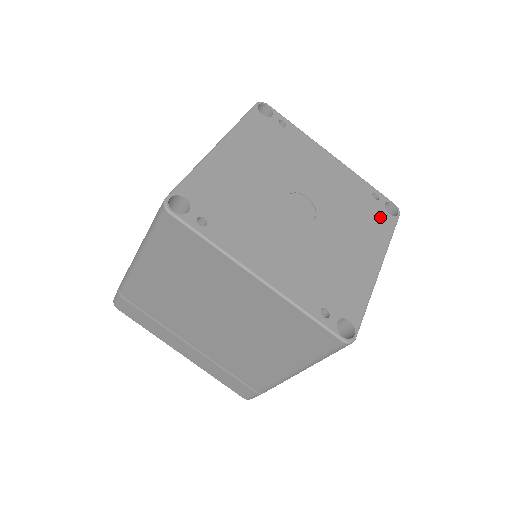
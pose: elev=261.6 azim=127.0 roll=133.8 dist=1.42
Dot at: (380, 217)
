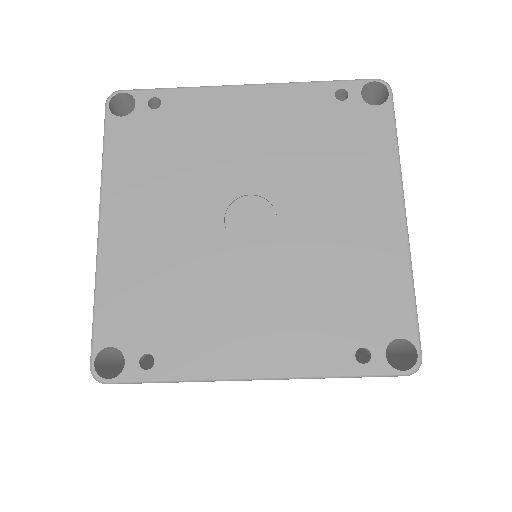
Dot at: (365, 126)
